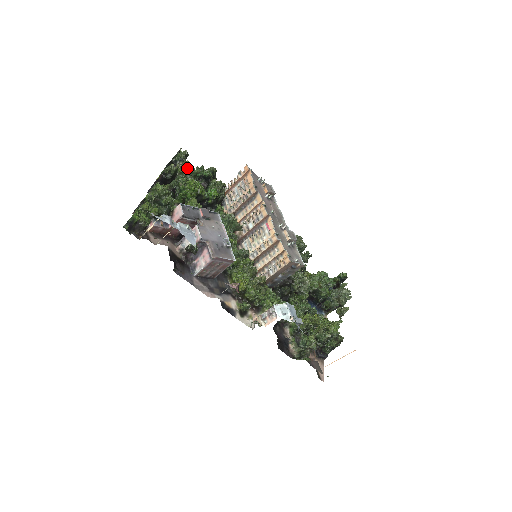
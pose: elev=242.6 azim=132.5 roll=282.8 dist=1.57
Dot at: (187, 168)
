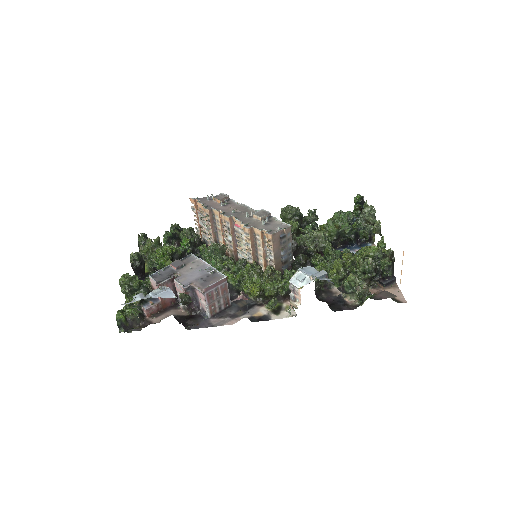
Dot at: (149, 245)
